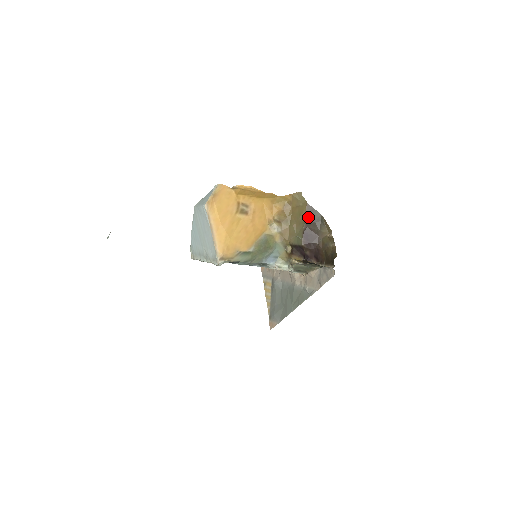
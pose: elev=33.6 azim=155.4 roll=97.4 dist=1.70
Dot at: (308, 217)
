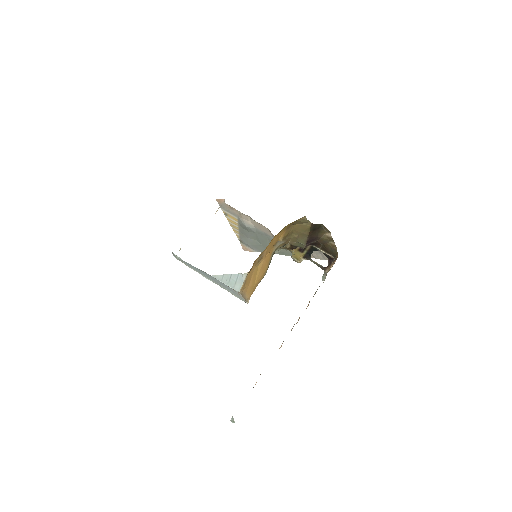
Dot at: (311, 231)
